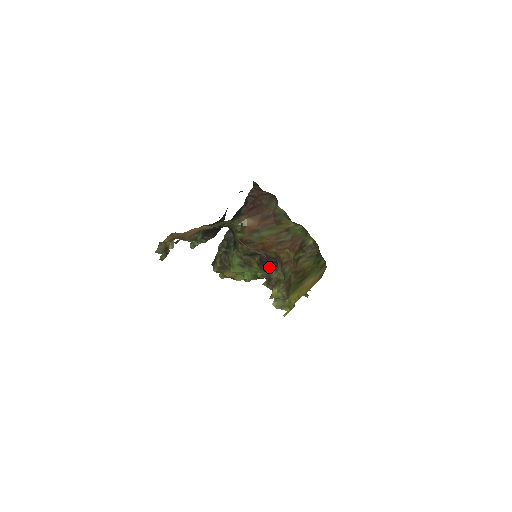
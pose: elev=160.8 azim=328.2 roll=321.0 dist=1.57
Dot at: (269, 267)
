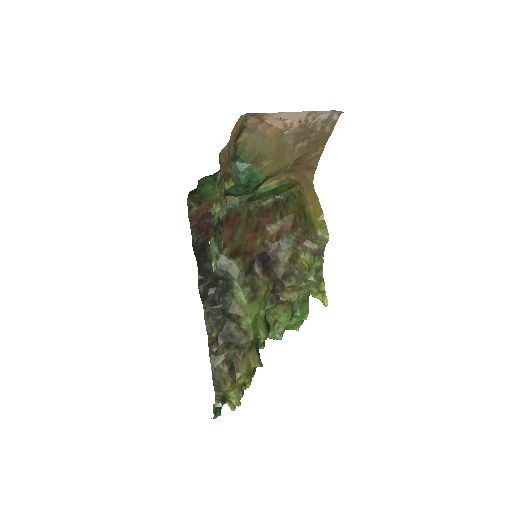
Dot at: (271, 268)
